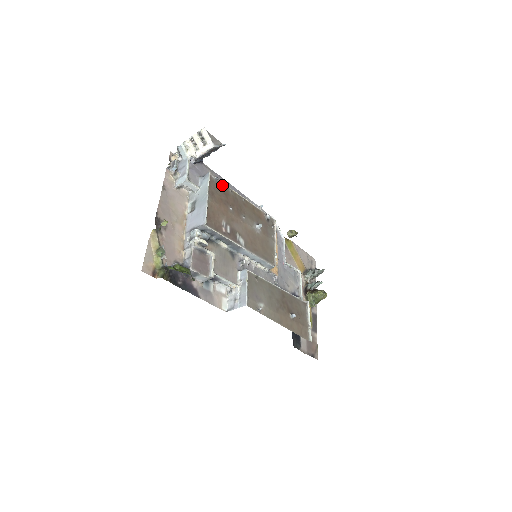
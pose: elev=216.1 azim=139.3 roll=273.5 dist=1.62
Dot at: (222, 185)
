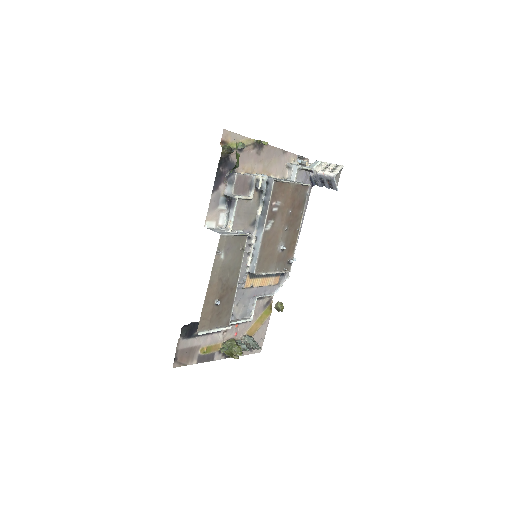
Dot at: (304, 202)
